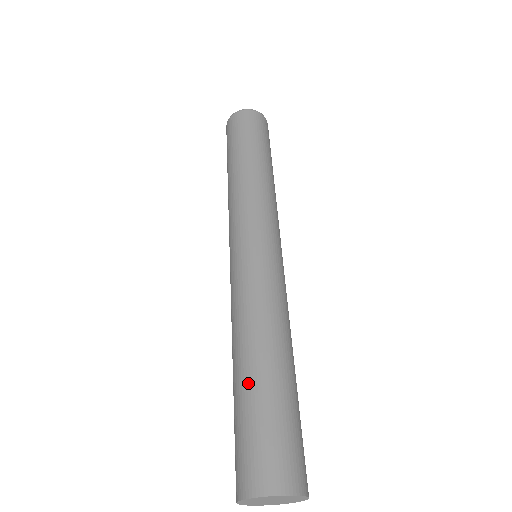
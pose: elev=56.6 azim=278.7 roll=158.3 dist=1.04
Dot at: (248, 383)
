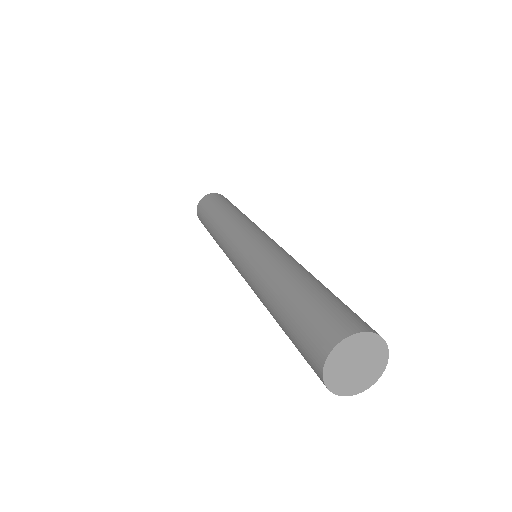
Dot at: (288, 296)
